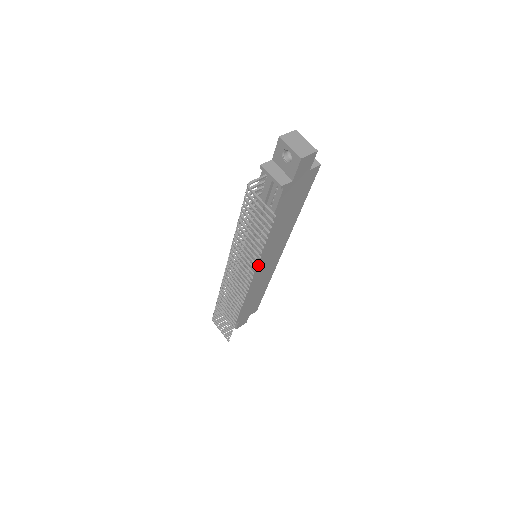
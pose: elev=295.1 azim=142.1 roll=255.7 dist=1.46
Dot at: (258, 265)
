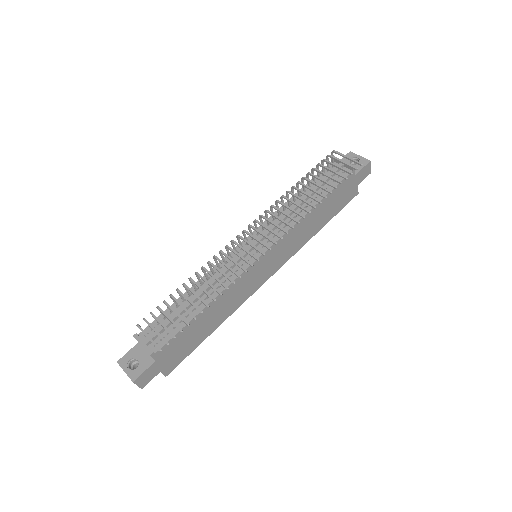
Dot at: (268, 252)
